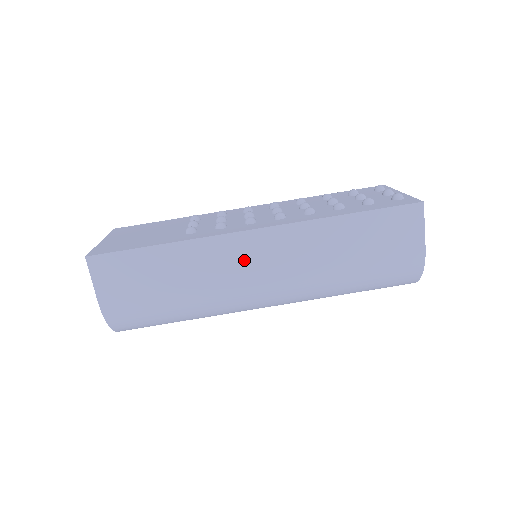
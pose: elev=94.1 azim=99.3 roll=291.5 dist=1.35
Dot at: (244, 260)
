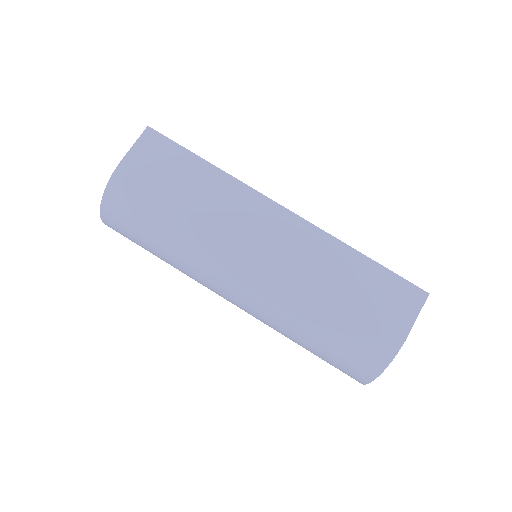
Dot at: (257, 223)
